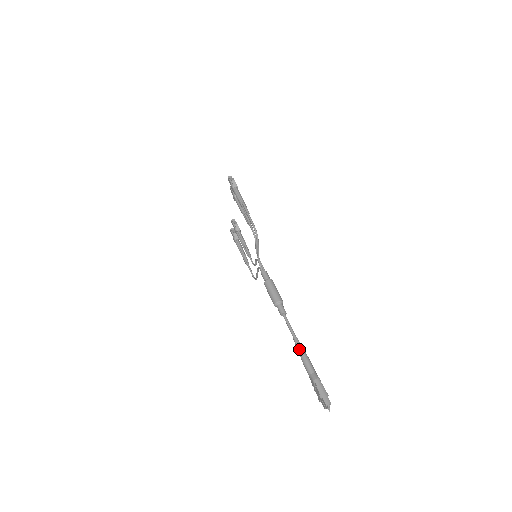
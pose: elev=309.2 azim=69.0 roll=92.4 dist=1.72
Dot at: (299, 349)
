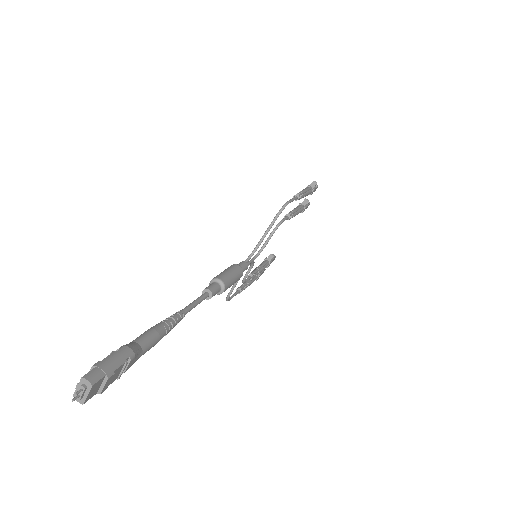
Dot at: (167, 318)
